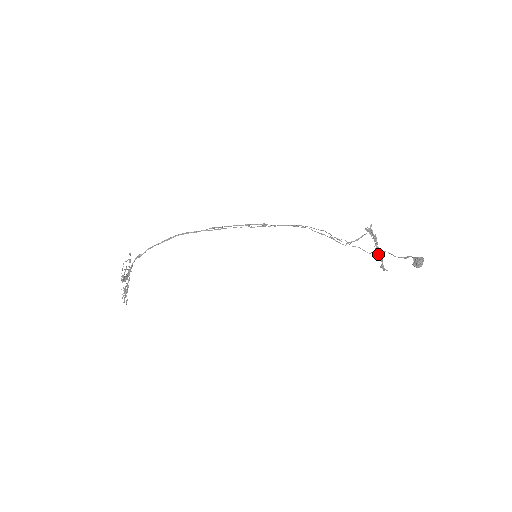
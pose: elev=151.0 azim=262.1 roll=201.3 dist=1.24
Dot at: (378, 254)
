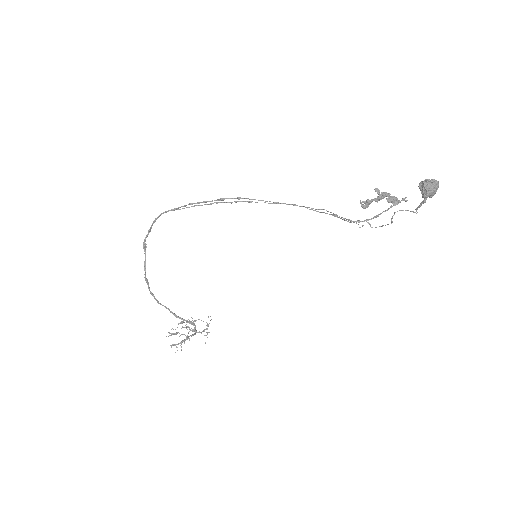
Dot at: occluded
